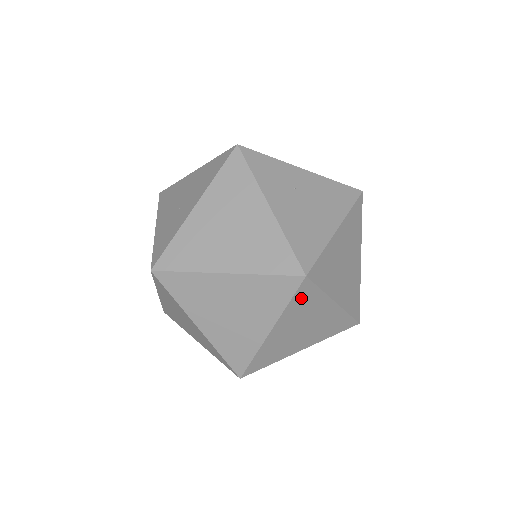
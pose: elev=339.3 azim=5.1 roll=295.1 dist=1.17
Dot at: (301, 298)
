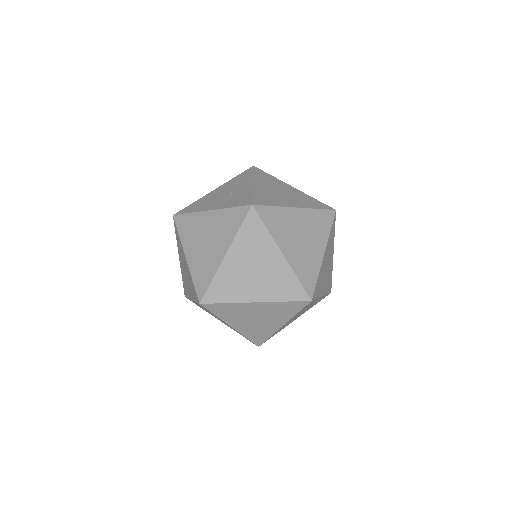
Dot at: (332, 230)
